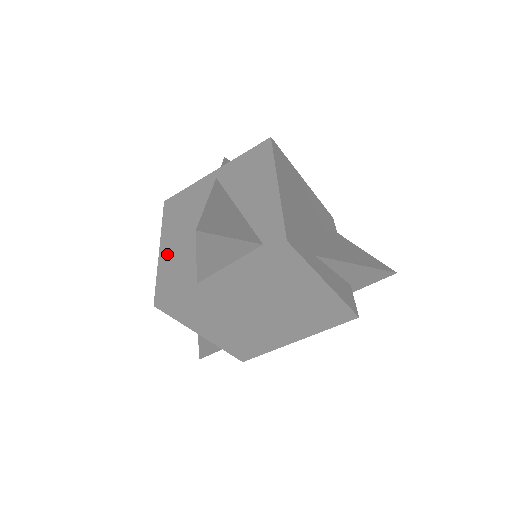
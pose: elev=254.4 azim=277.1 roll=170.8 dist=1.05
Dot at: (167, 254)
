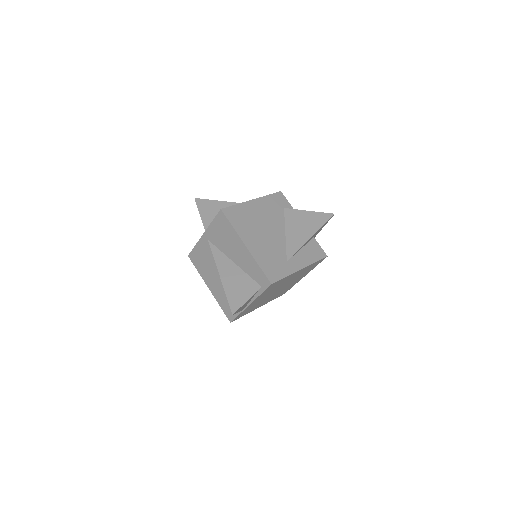
Dot at: (216, 293)
